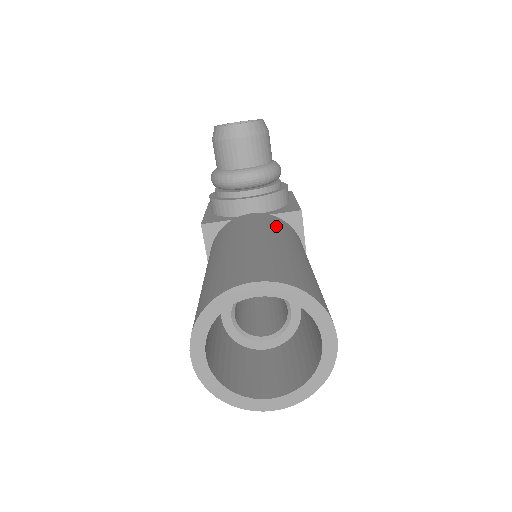
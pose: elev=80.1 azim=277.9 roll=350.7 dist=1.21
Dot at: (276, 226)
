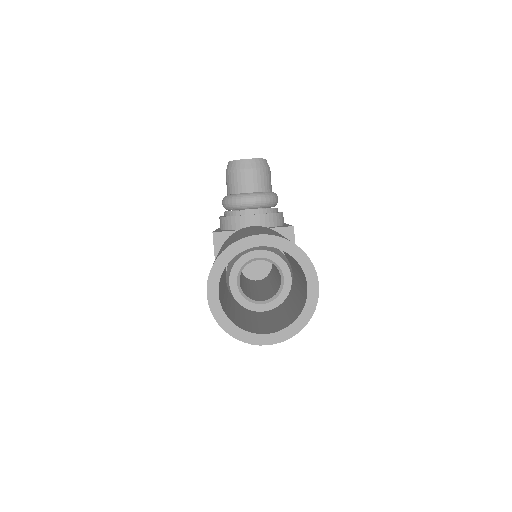
Dot at: occluded
